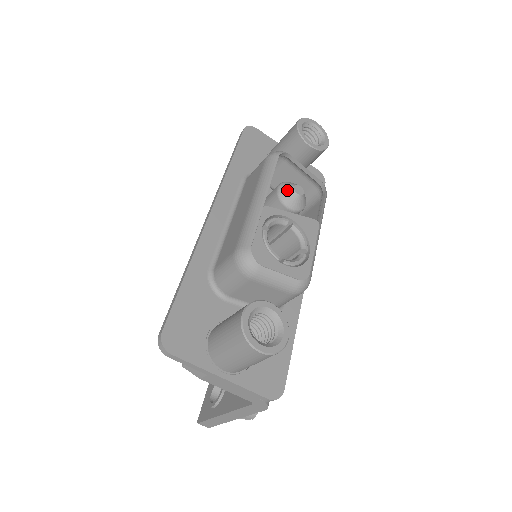
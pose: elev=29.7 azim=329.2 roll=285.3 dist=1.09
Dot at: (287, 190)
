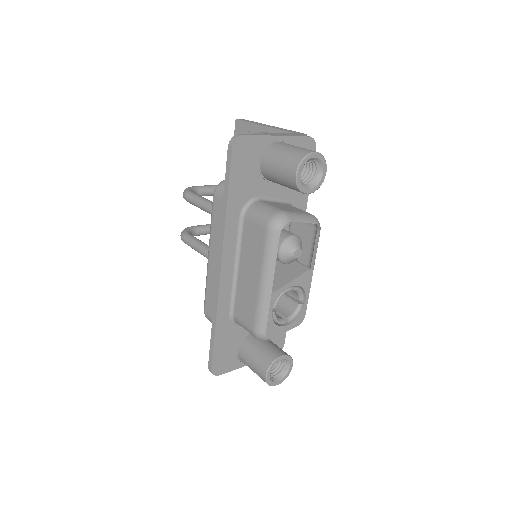
Dot at: (288, 257)
